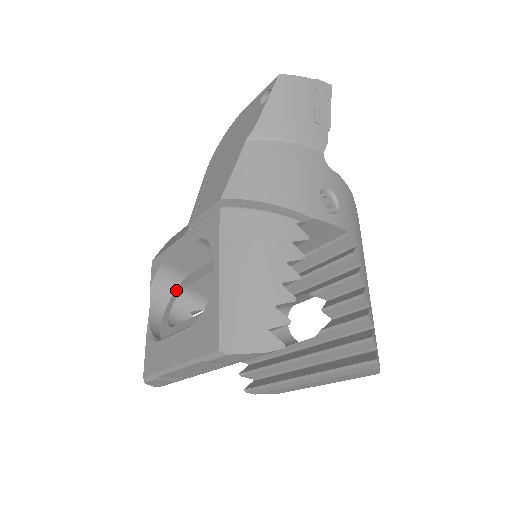
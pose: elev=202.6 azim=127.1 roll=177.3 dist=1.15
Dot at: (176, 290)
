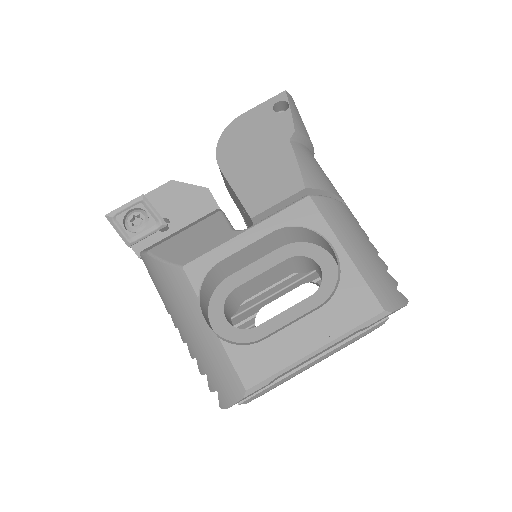
Dot at: (214, 296)
